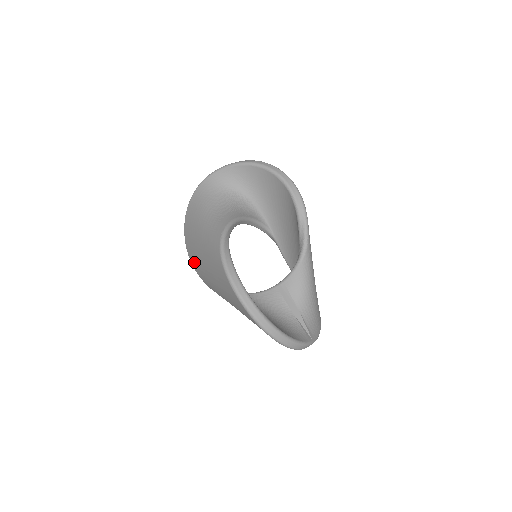
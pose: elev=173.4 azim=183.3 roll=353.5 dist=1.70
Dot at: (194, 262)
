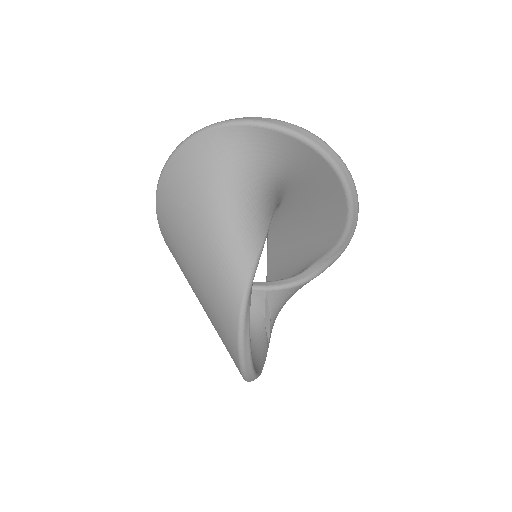
Dot at: (166, 228)
